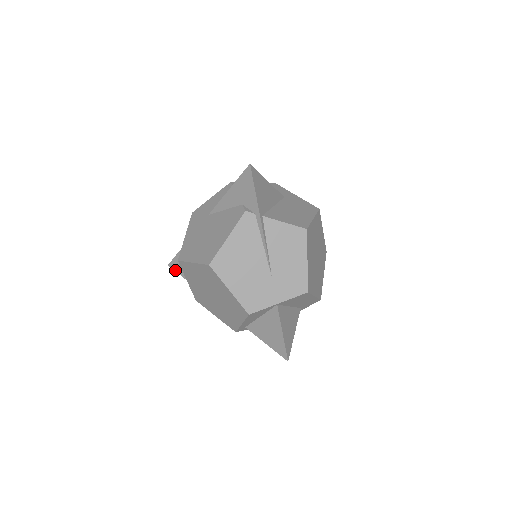
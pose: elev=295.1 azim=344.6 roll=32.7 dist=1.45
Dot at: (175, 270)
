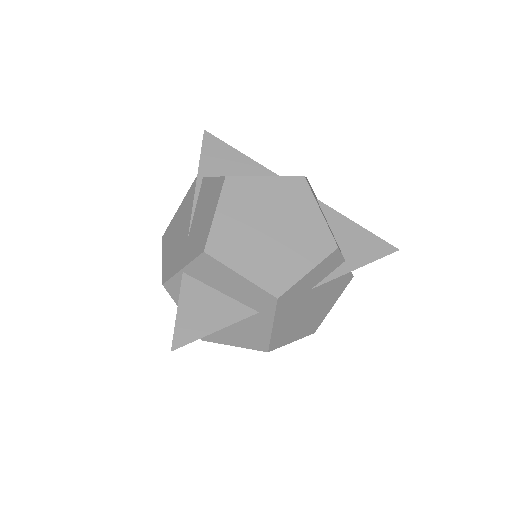
Dot at: occluded
